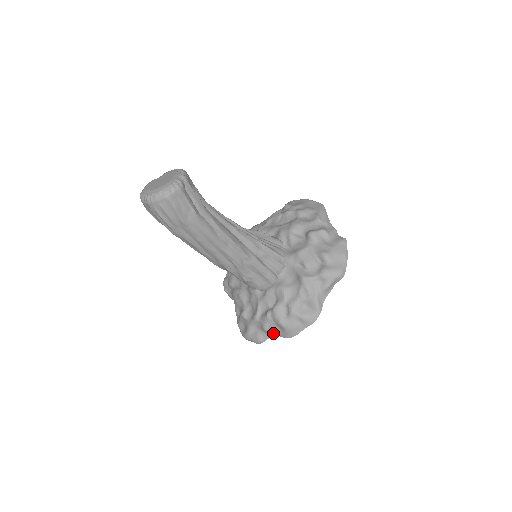
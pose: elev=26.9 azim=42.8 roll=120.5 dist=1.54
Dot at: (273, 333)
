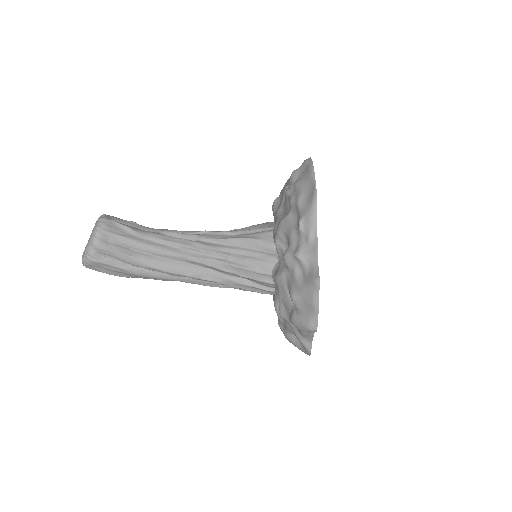
Dot at: occluded
